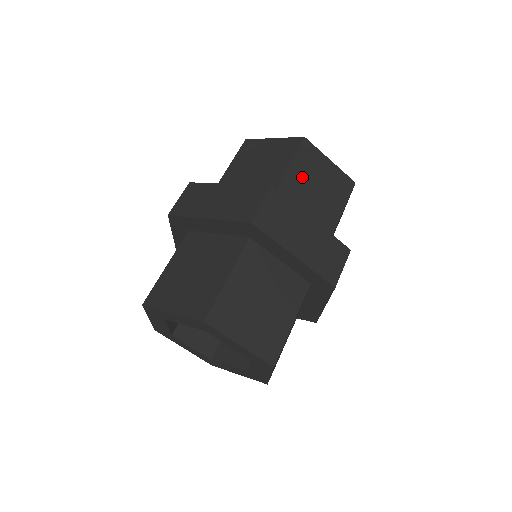
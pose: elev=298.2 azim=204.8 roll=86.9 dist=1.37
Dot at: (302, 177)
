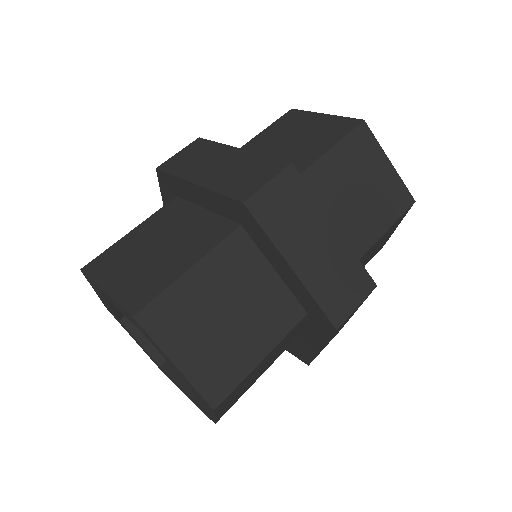
Dot at: (343, 170)
